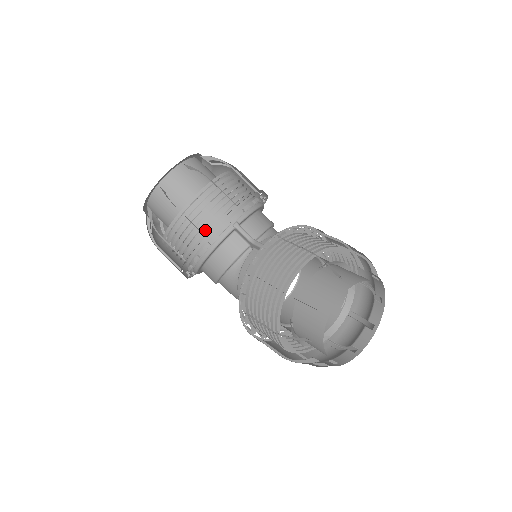
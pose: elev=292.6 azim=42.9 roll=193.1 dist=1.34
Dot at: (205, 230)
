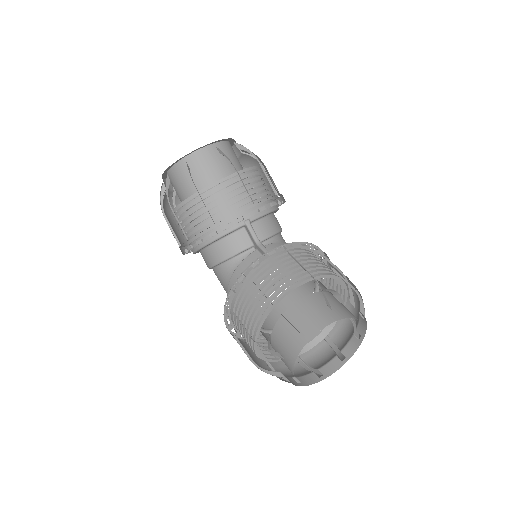
Dot at: (216, 218)
